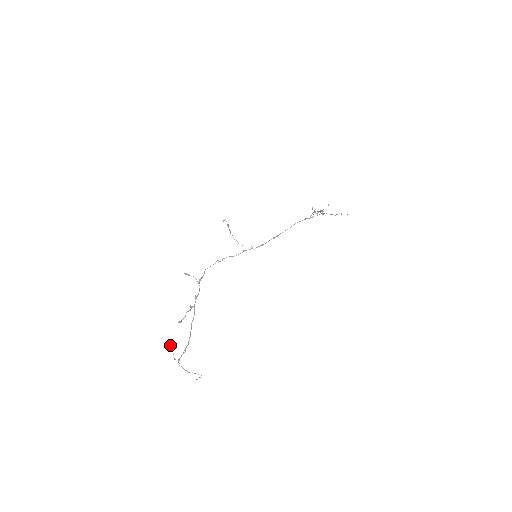
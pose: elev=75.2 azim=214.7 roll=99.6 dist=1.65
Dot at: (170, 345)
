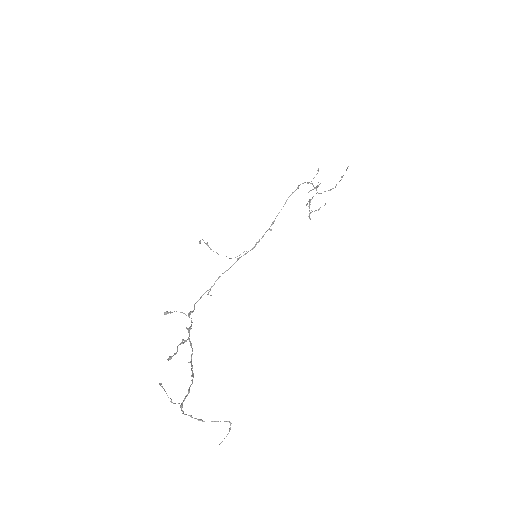
Dot at: occluded
